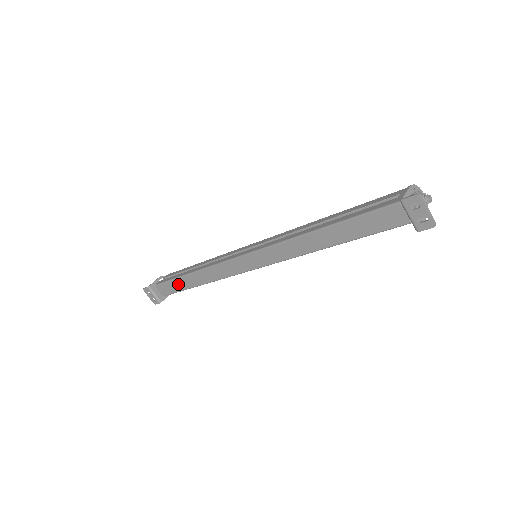
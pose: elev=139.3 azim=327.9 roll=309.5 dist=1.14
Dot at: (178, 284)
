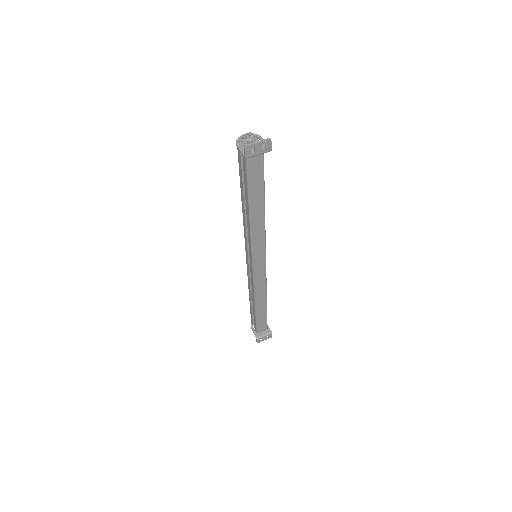
Dot at: (261, 316)
